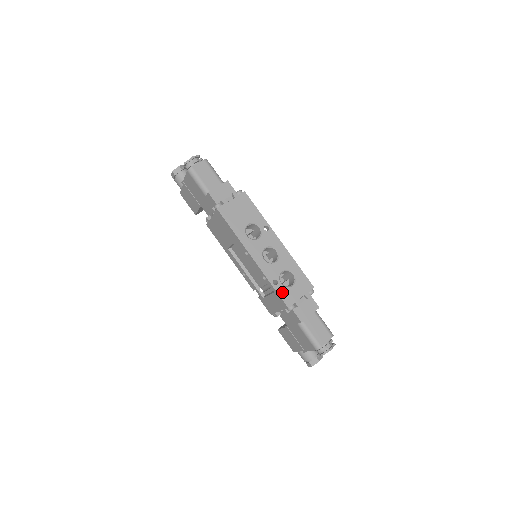
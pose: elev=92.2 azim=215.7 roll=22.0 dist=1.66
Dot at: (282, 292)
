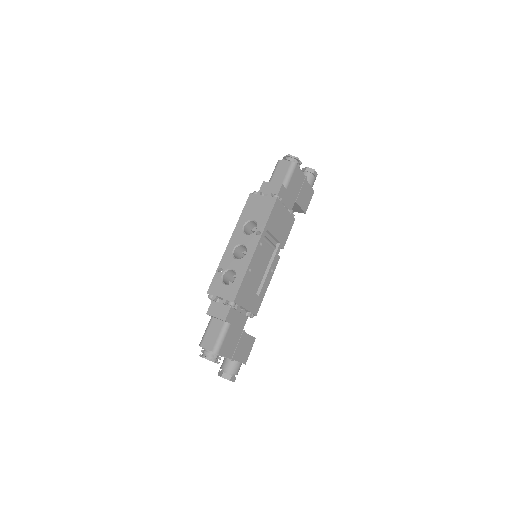
Dot at: (216, 280)
